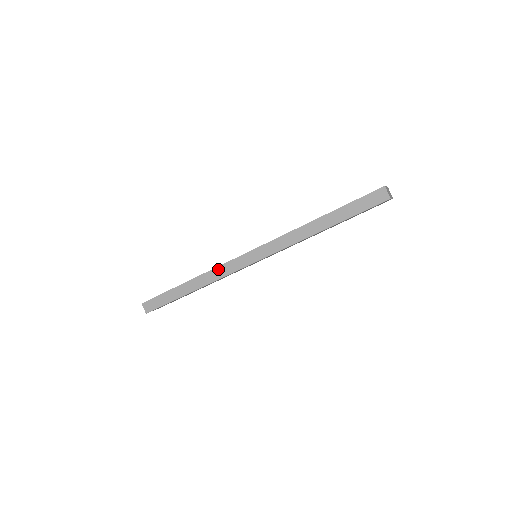
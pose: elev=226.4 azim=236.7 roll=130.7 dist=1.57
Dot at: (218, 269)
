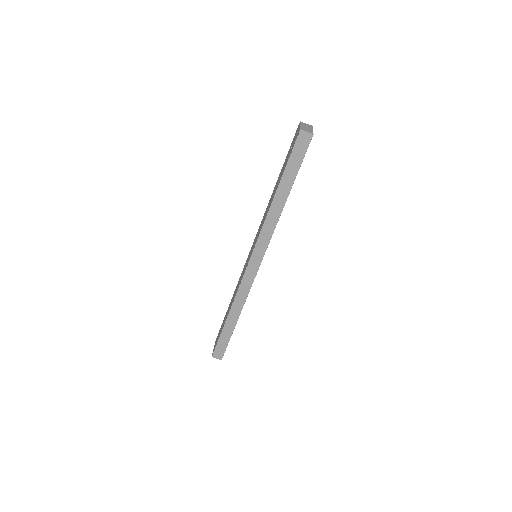
Dot at: (240, 290)
